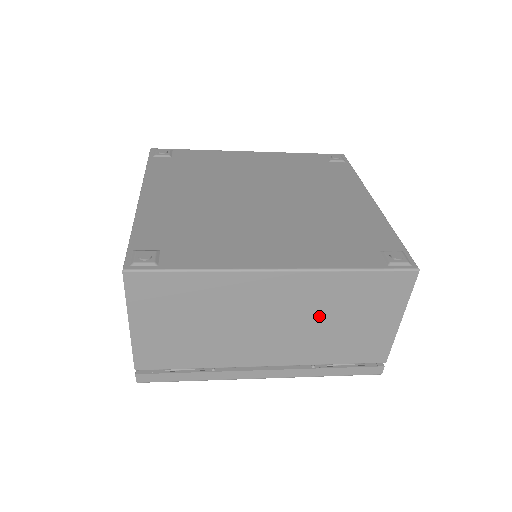
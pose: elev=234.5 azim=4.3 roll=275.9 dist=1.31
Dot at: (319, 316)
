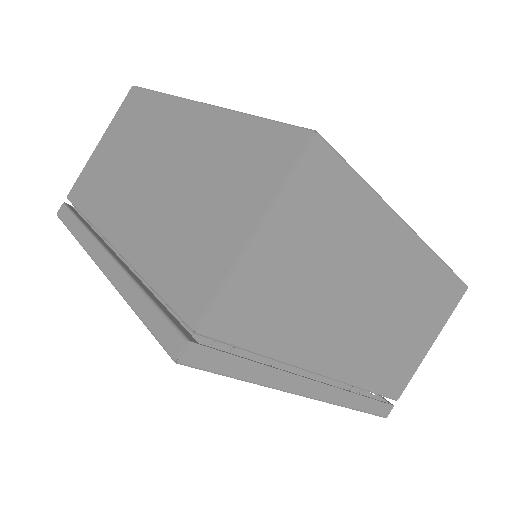
Dot at: (400, 312)
